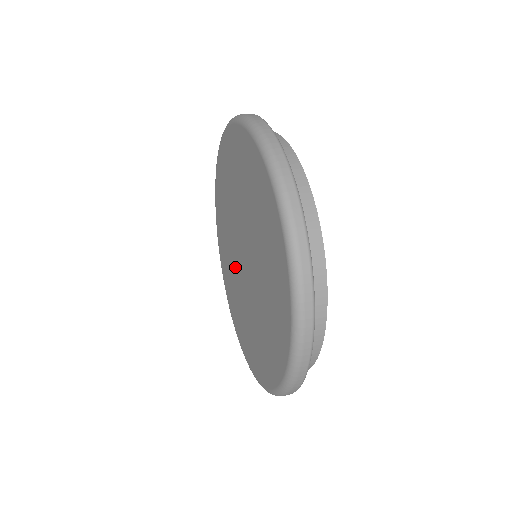
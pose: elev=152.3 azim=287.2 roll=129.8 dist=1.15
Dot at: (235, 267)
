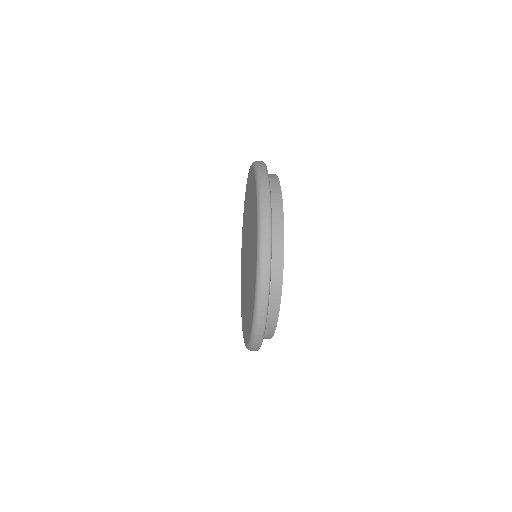
Dot at: (247, 287)
